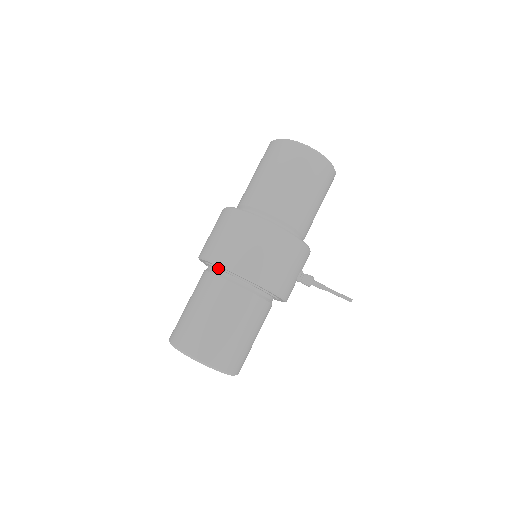
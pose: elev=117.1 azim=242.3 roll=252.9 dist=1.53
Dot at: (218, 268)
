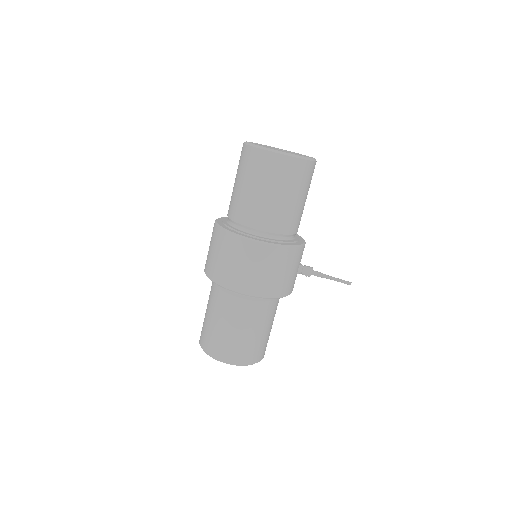
Dot at: occluded
